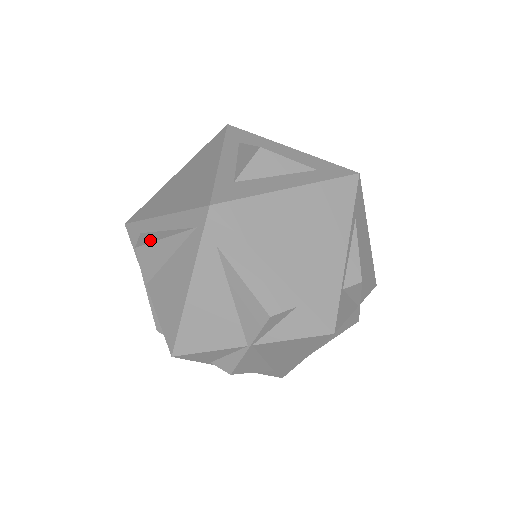
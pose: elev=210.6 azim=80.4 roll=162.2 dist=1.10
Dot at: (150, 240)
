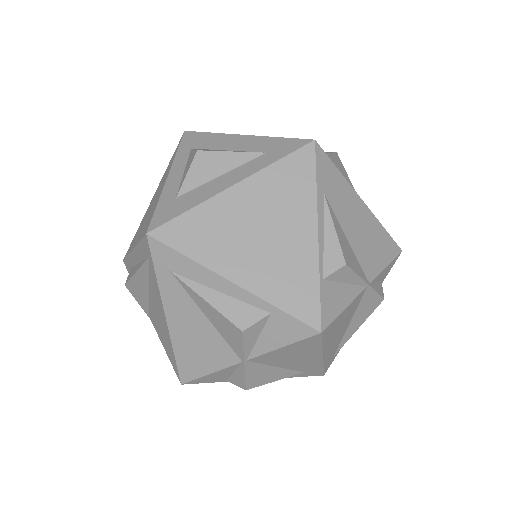
Dot at: (131, 275)
